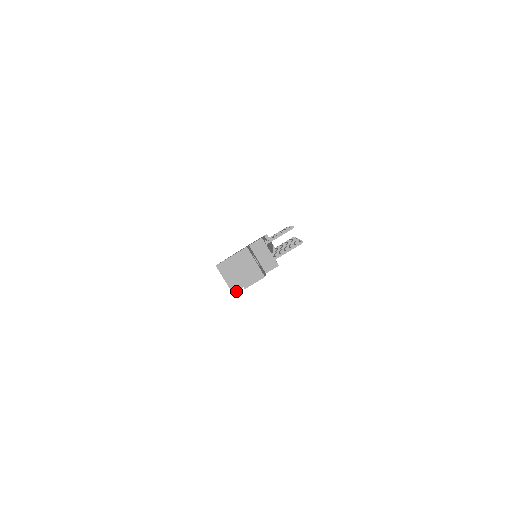
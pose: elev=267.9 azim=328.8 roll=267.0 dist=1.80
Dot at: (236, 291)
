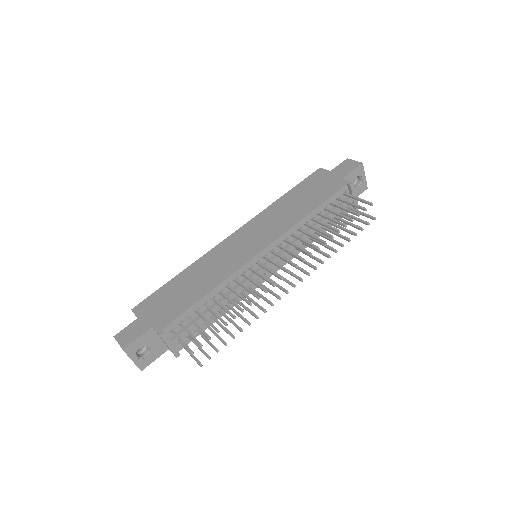
Dot at: occluded
